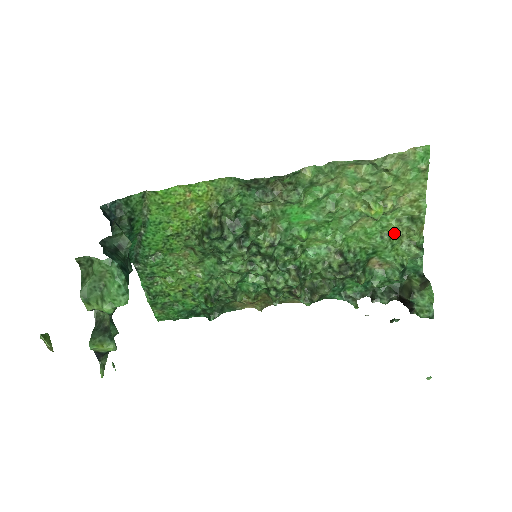
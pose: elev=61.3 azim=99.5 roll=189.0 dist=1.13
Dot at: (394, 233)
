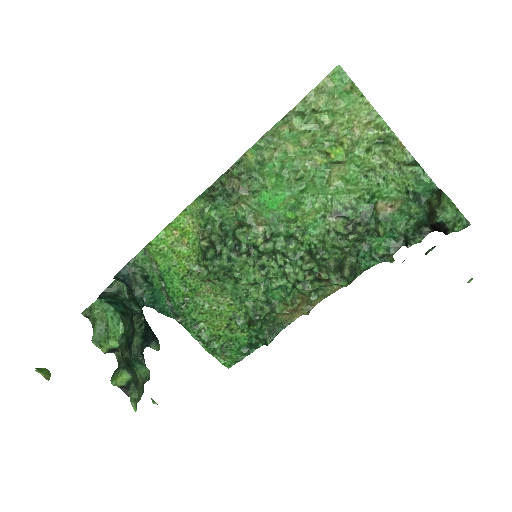
Dot at: (373, 165)
